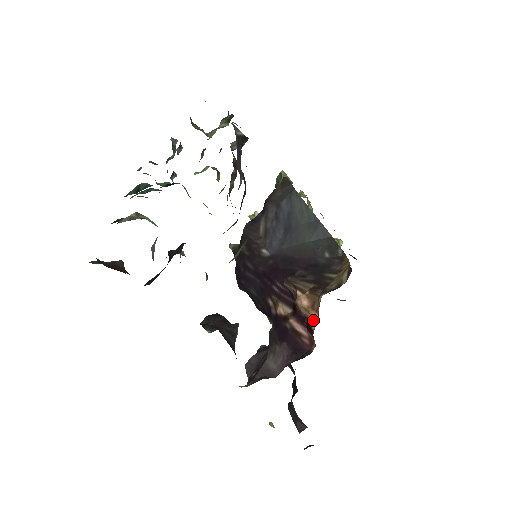
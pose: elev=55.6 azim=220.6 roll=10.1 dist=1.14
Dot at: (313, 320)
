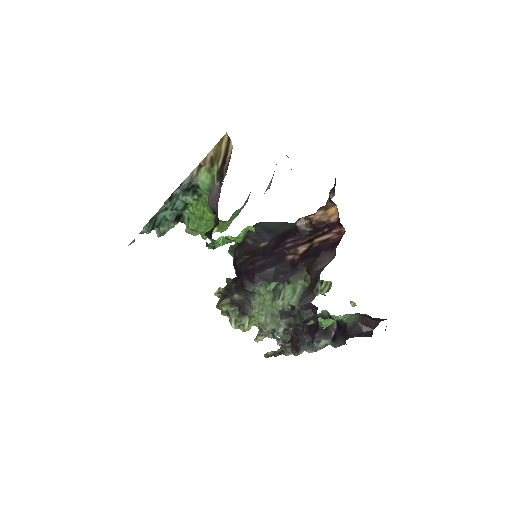
Dot at: (333, 214)
